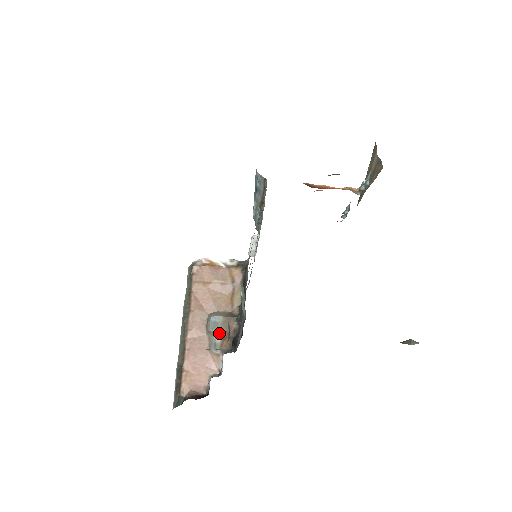
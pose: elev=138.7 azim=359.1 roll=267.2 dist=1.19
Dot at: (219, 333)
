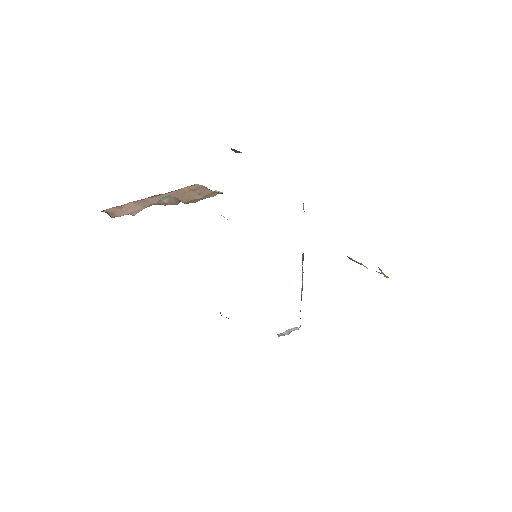
Dot at: (162, 202)
